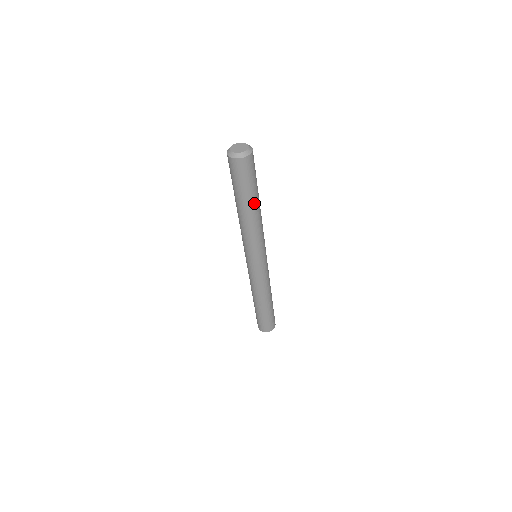
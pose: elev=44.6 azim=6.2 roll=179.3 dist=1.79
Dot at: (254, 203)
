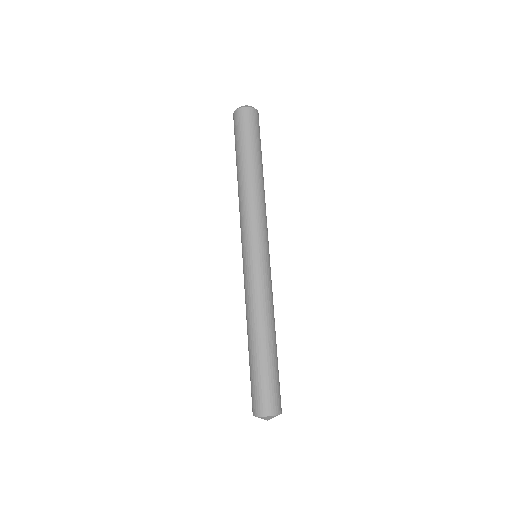
Dot at: (262, 167)
